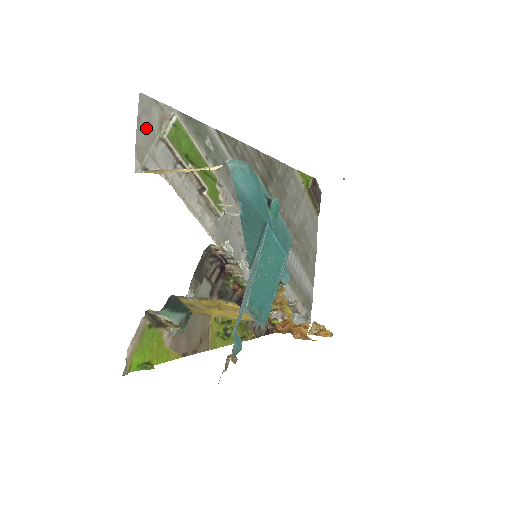
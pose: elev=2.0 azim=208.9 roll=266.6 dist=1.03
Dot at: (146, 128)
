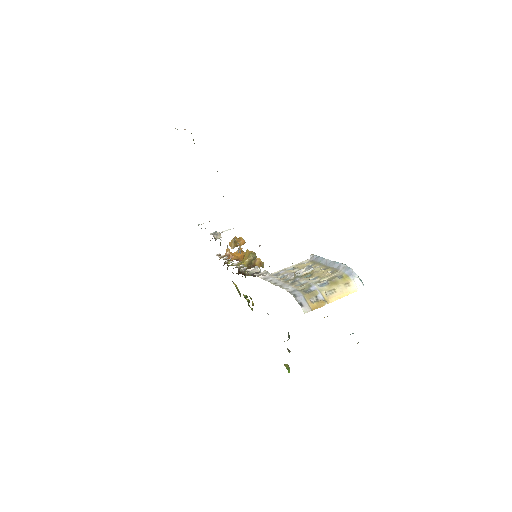
Dot at: occluded
